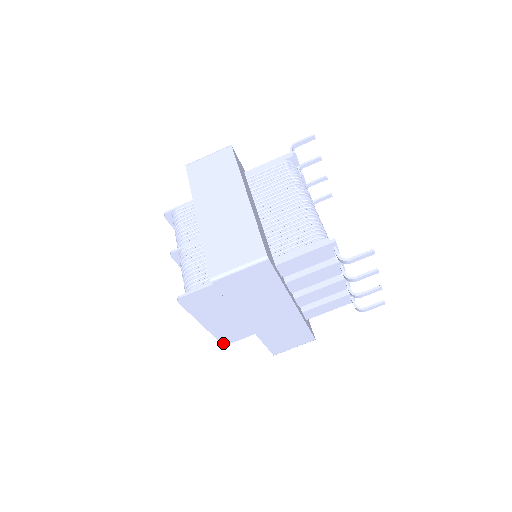
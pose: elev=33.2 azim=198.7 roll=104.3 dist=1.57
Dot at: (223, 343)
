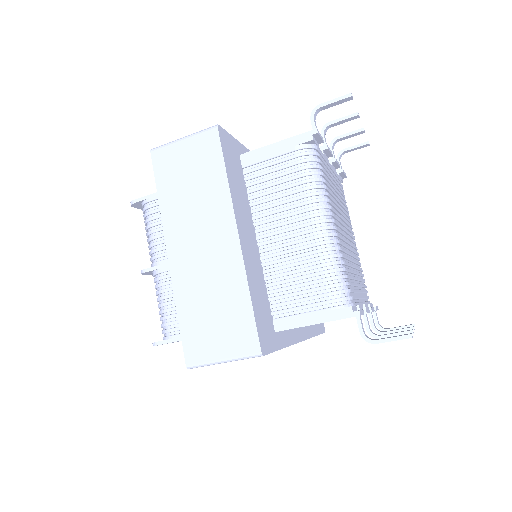
Dot at: occluded
